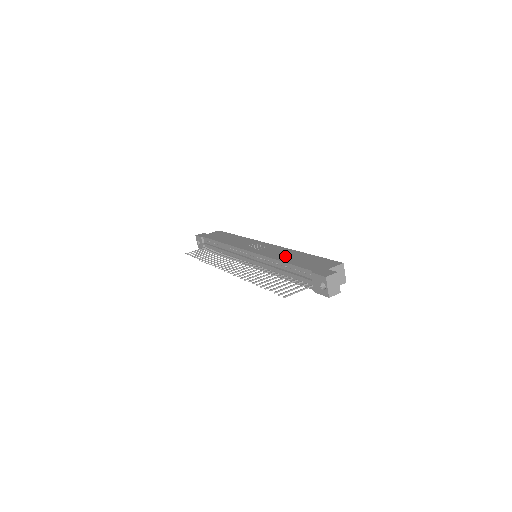
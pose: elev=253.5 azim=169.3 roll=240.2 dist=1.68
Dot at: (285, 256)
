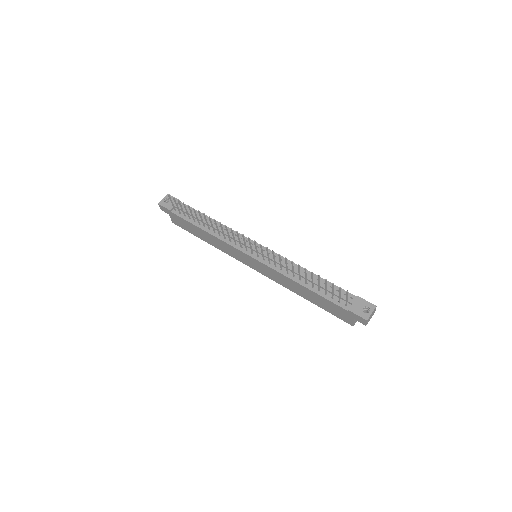
Dot at: occluded
